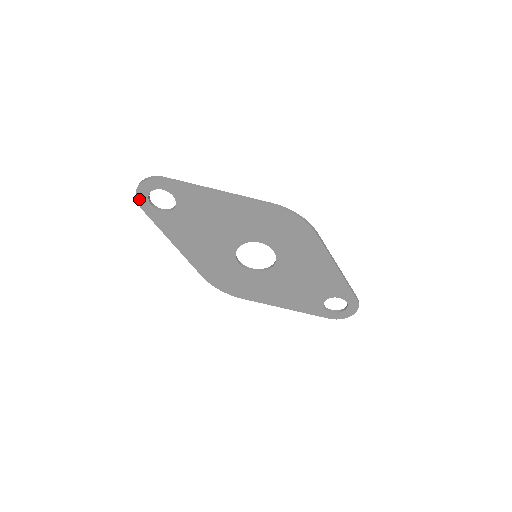
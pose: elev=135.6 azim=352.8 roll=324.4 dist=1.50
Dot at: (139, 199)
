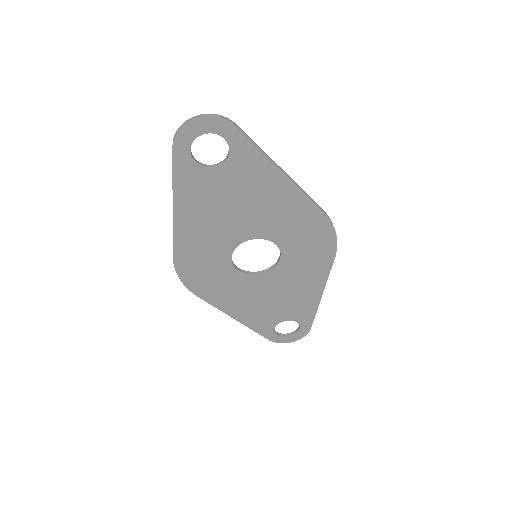
Dot at: (181, 134)
